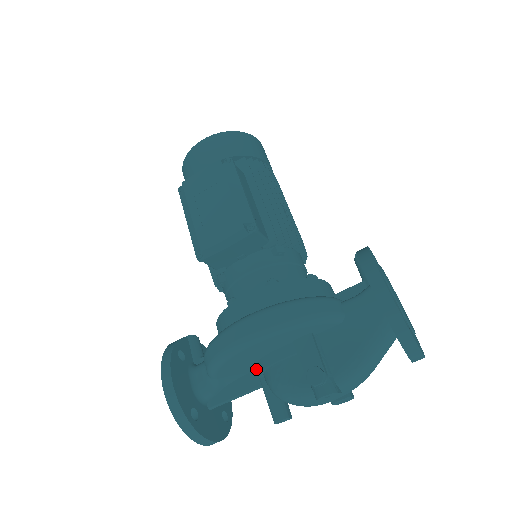
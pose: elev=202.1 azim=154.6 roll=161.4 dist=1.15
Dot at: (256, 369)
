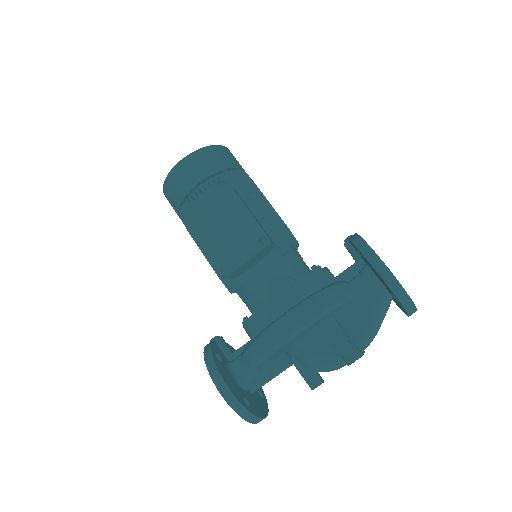
Dot at: (287, 352)
